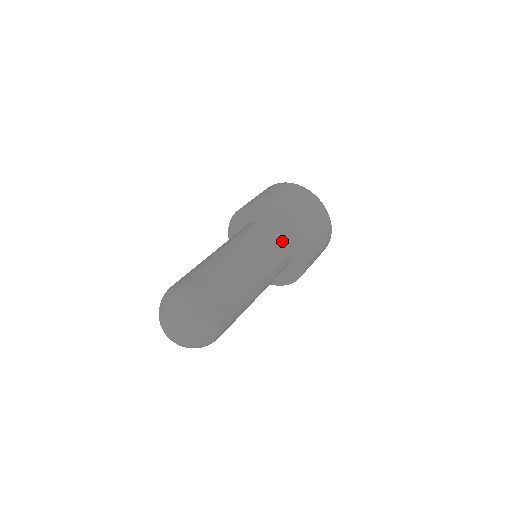
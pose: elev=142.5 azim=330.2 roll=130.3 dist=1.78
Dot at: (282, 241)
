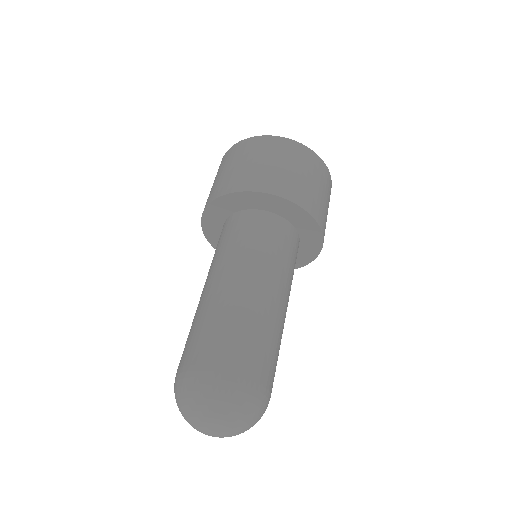
Dot at: (280, 225)
